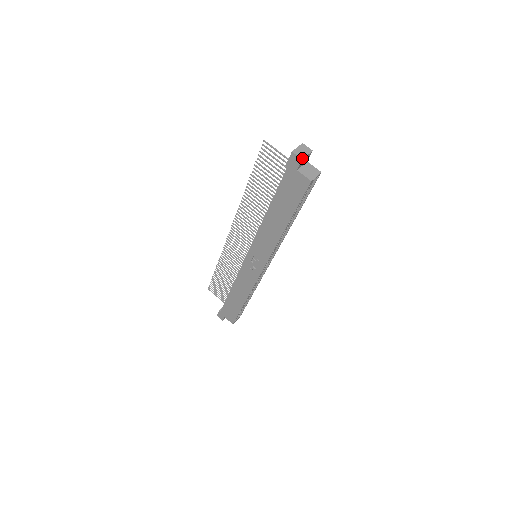
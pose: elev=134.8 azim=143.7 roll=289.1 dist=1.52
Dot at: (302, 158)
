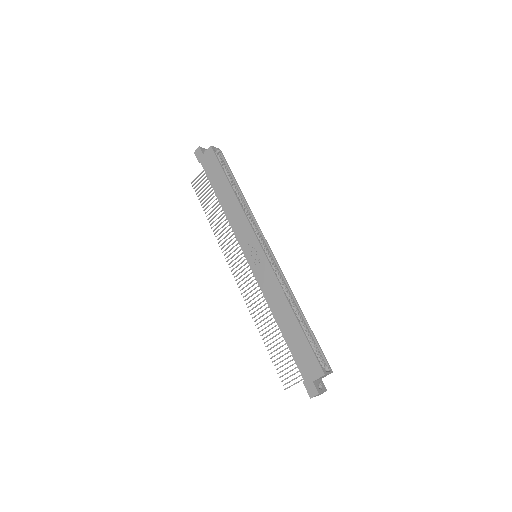
Dot at: (199, 147)
